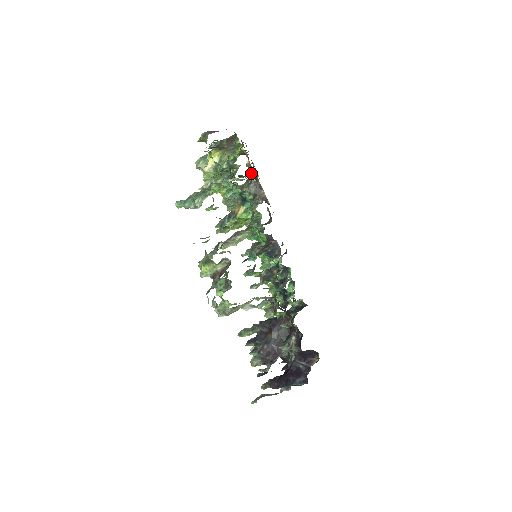
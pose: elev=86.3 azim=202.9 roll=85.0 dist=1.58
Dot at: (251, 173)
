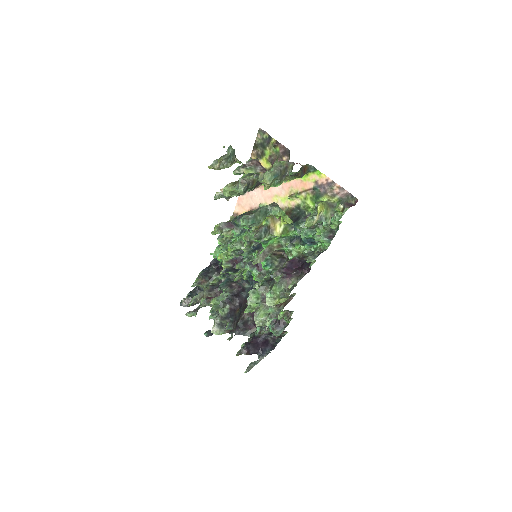
Dot at: (296, 197)
